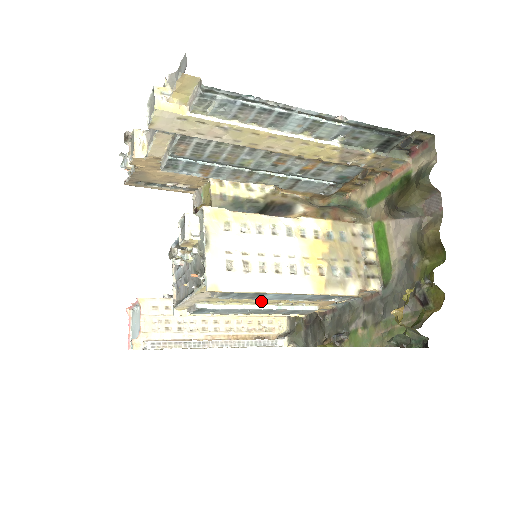
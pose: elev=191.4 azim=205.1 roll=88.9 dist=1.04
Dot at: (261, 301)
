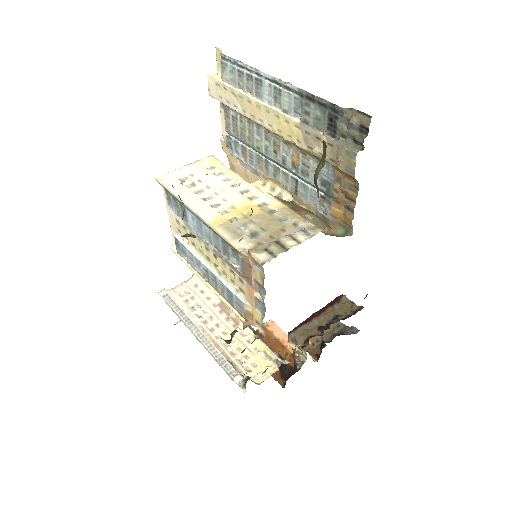
Dot at: (205, 252)
